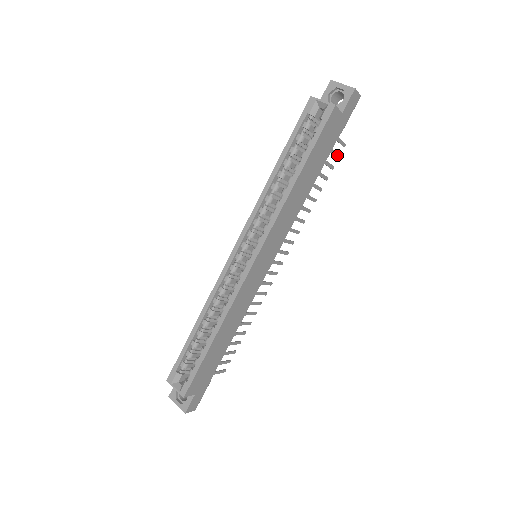
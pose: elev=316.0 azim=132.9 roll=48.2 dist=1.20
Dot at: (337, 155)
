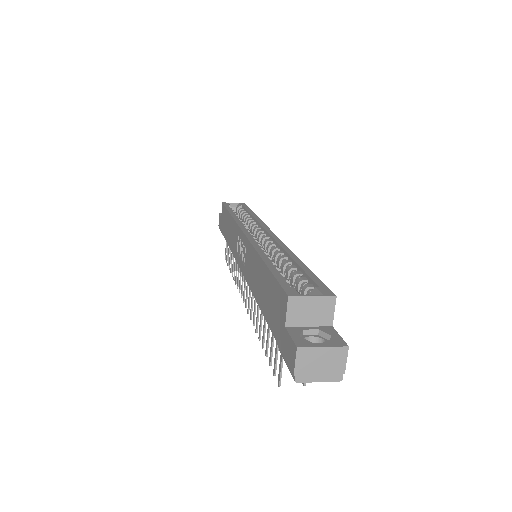
Dot at: occluded
